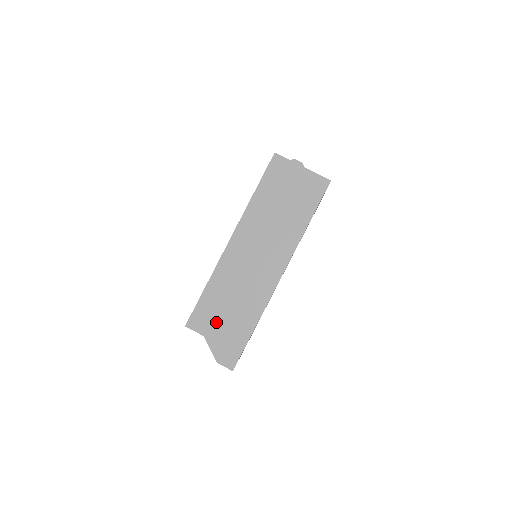
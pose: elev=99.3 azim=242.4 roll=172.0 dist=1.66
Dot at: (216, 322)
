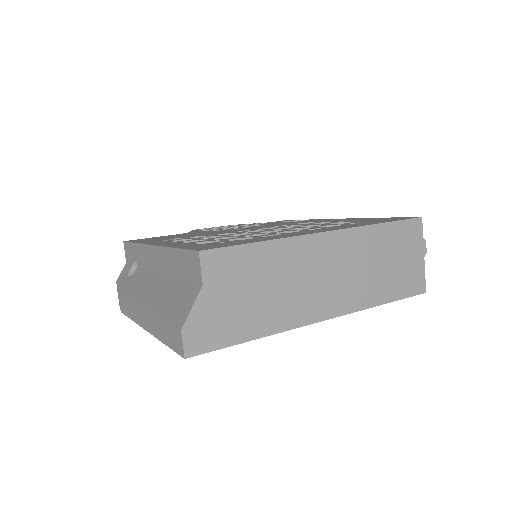
Dot at: (231, 288)
